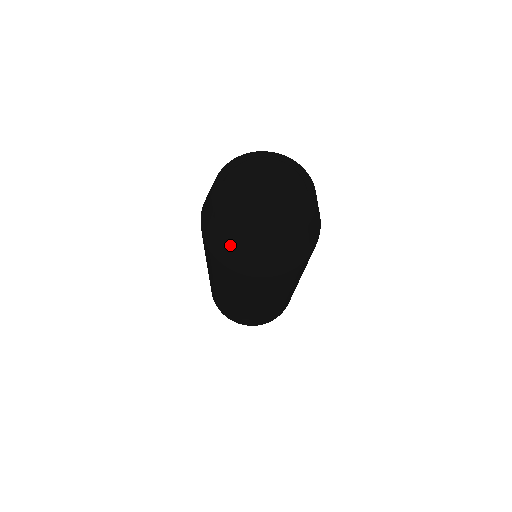
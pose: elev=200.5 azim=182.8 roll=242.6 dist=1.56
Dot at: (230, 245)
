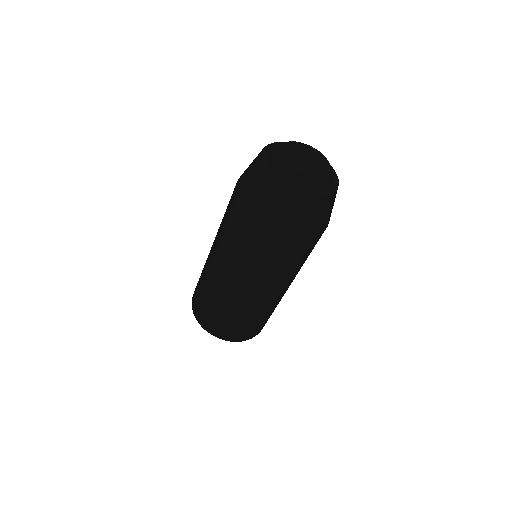
Dot at: (253, 171)
